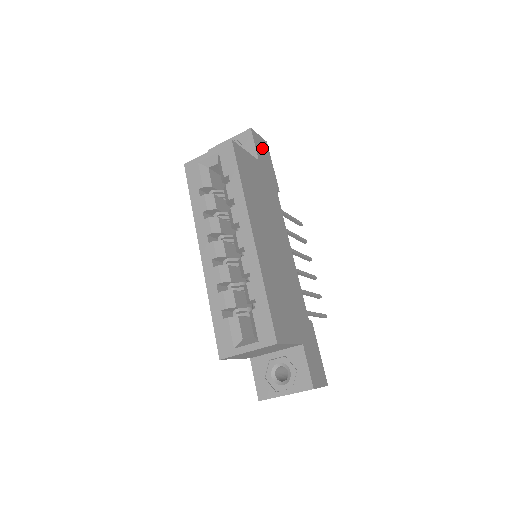
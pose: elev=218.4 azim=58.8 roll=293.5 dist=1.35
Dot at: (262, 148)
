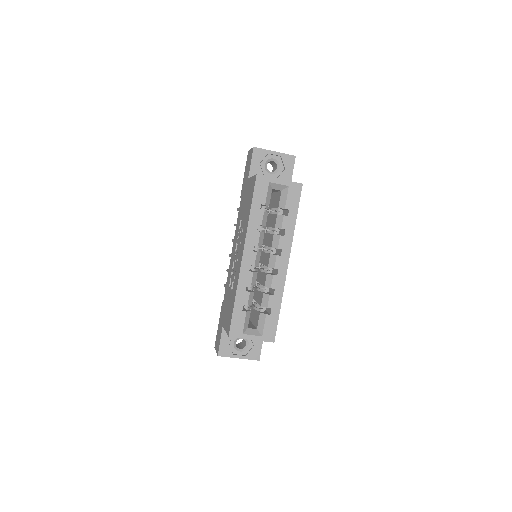
Dot at: occluded
